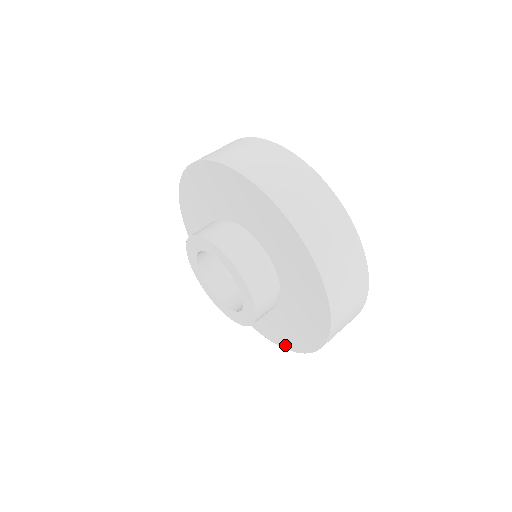
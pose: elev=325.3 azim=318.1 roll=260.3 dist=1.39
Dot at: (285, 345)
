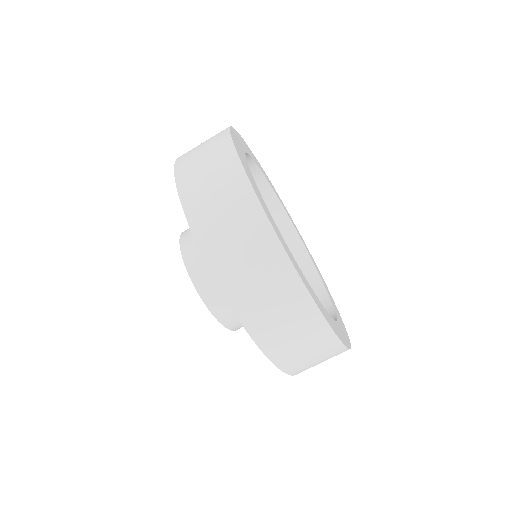
Dot at: occluded
